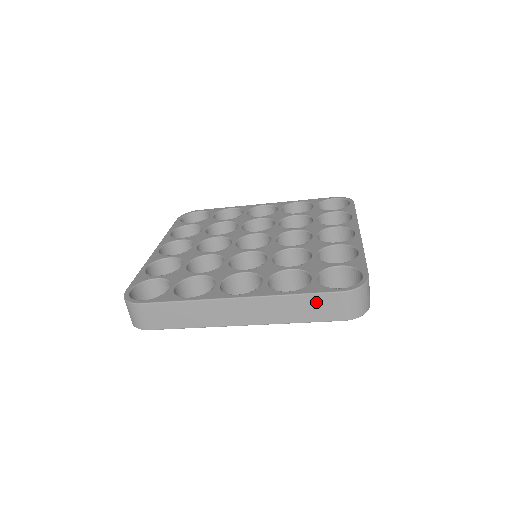
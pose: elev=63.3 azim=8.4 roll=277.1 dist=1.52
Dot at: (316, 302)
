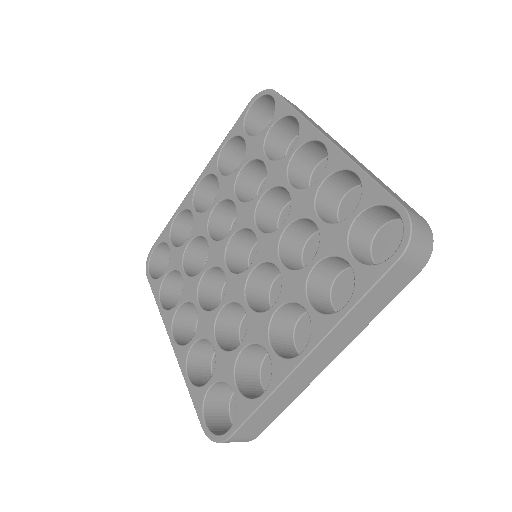
Dot at: occluded
